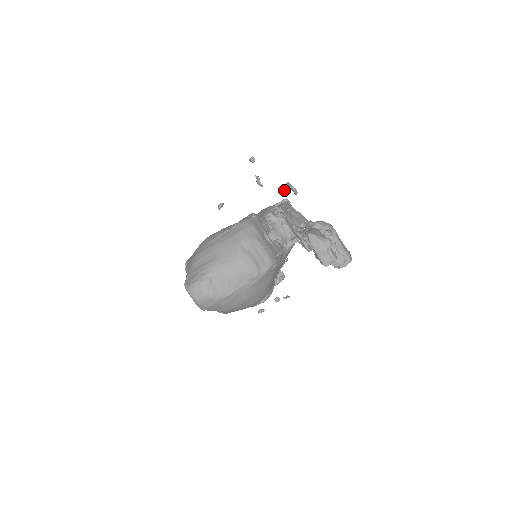
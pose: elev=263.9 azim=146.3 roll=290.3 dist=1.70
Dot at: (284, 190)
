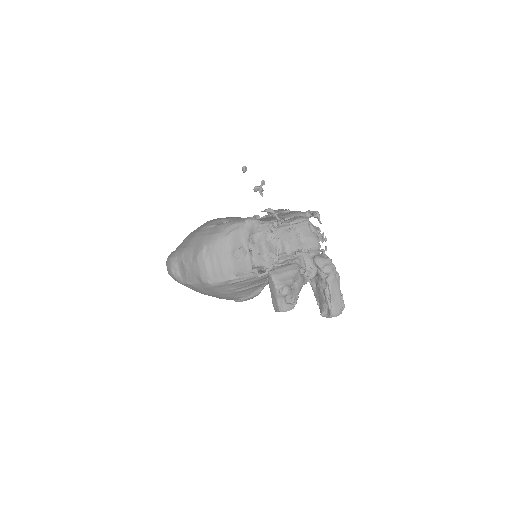
Dot at: (269, 213)
